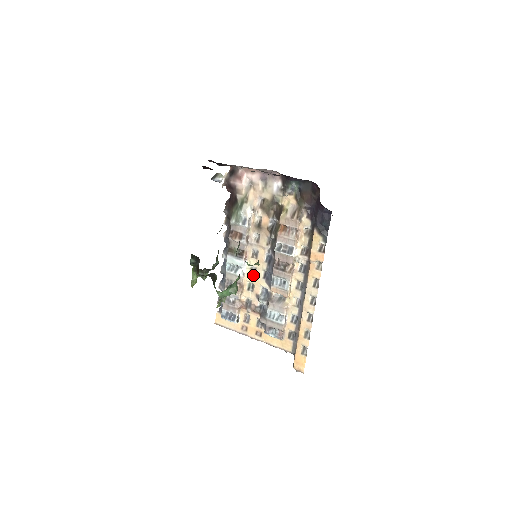
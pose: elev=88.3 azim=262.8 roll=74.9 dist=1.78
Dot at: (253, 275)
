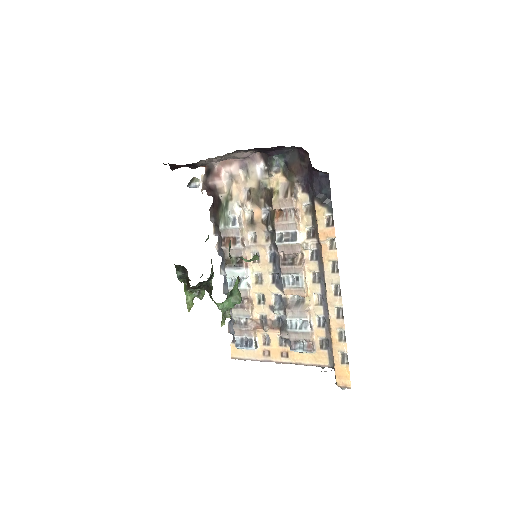
Dot at: (260, 283)
